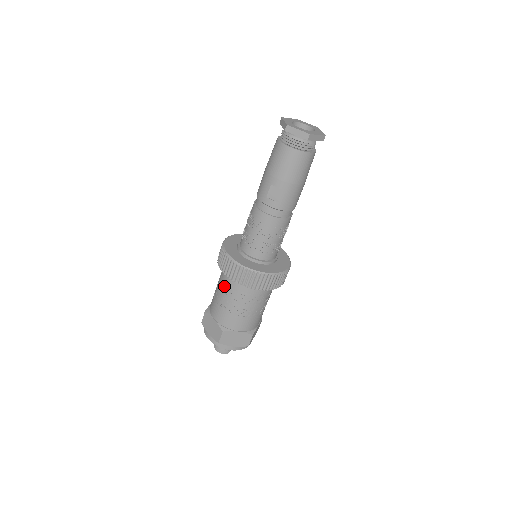
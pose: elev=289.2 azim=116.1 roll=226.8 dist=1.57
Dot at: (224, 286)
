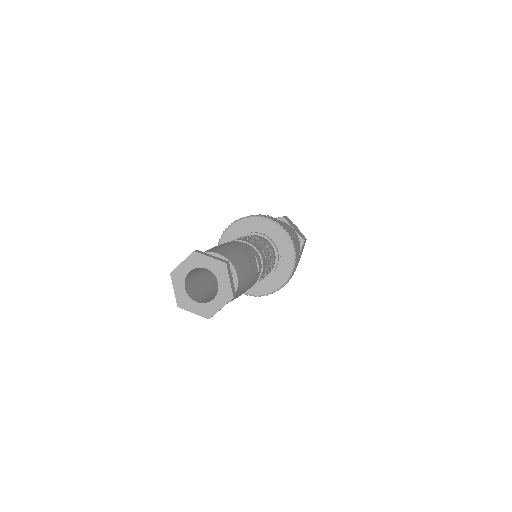
Dot at: occluded
